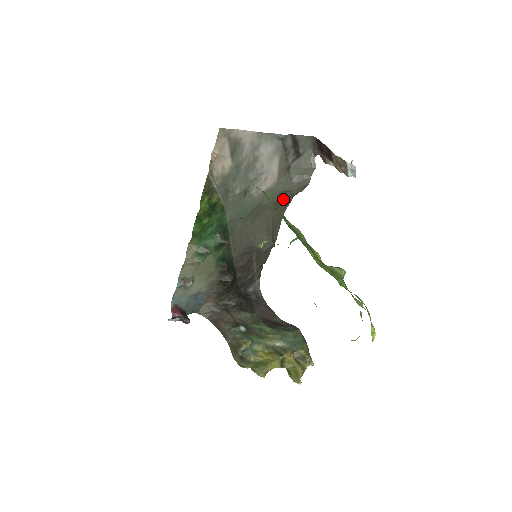
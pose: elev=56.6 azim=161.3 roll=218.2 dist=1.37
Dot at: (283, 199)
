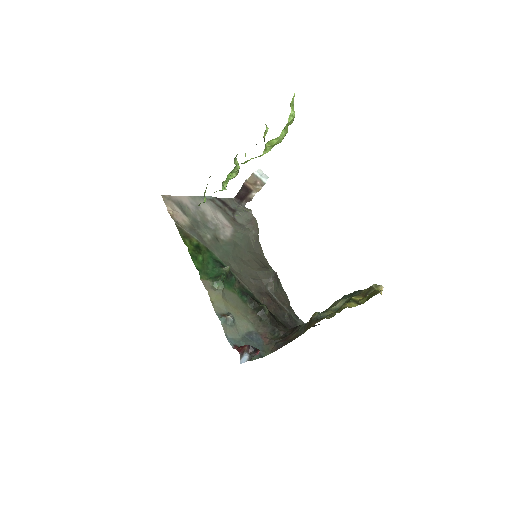
Dot at: (252, 242)
